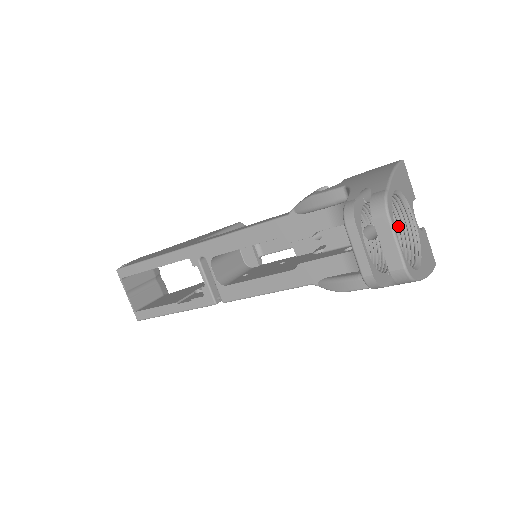
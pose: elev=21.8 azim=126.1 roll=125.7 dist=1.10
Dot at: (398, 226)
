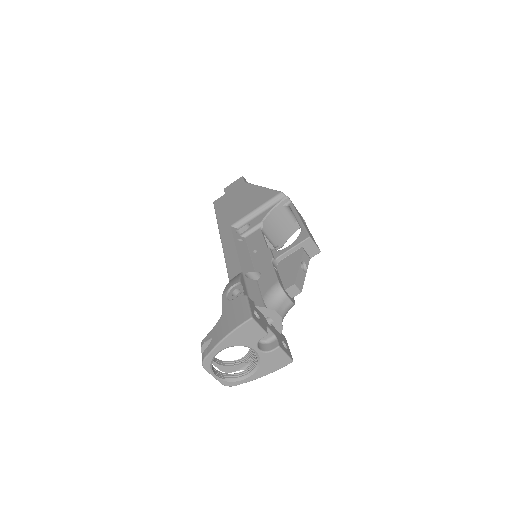
Dot at: occluded
